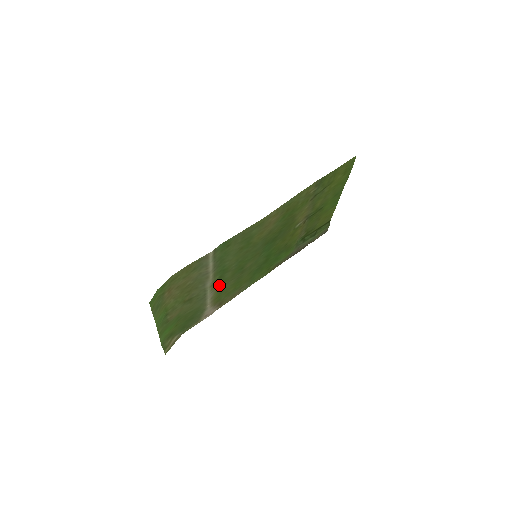
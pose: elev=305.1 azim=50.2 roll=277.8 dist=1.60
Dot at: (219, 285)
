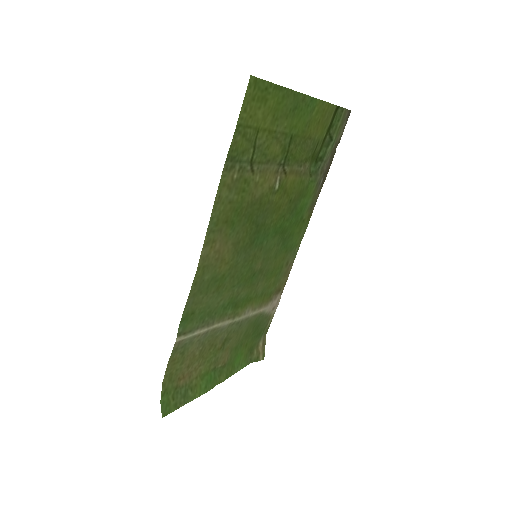
Dot at: (247, 302)
